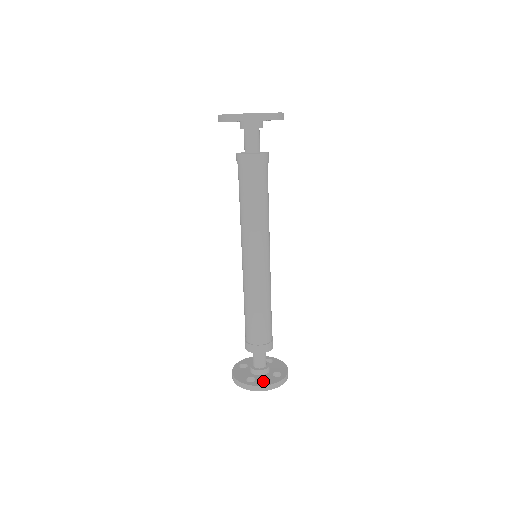
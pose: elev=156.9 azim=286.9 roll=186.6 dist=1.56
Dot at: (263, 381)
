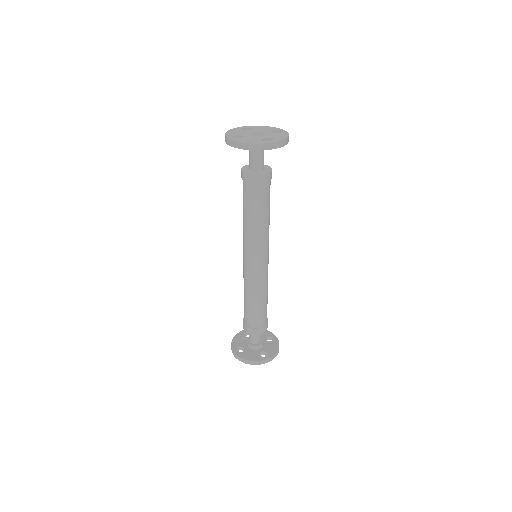
Dot at: (272, 349)
